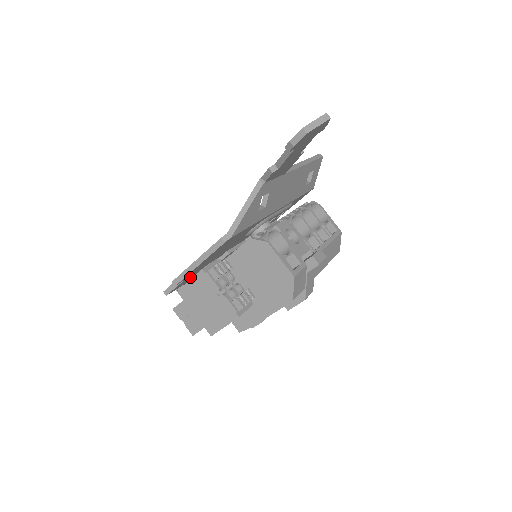
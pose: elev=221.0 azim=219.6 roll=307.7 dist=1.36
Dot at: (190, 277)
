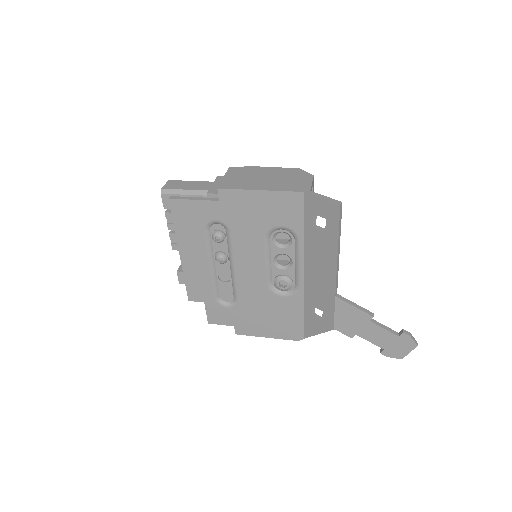
Dot at: (226, 311)
